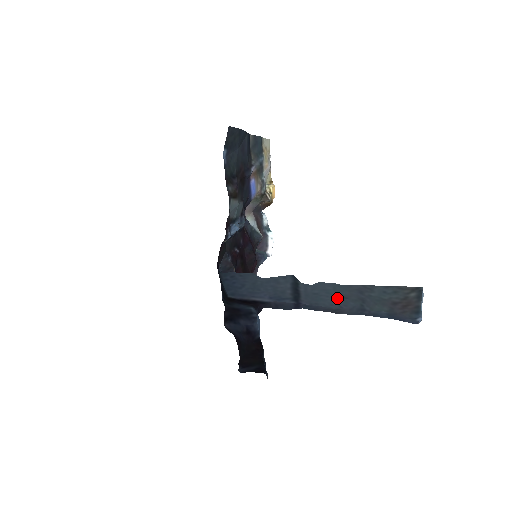
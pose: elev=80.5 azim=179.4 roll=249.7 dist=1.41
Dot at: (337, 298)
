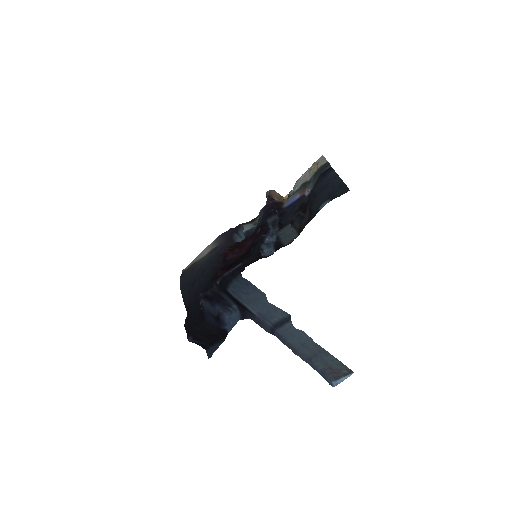
Dot at: (302, 344)
